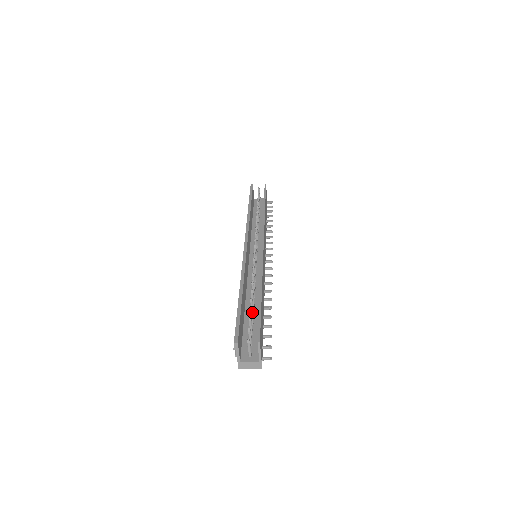
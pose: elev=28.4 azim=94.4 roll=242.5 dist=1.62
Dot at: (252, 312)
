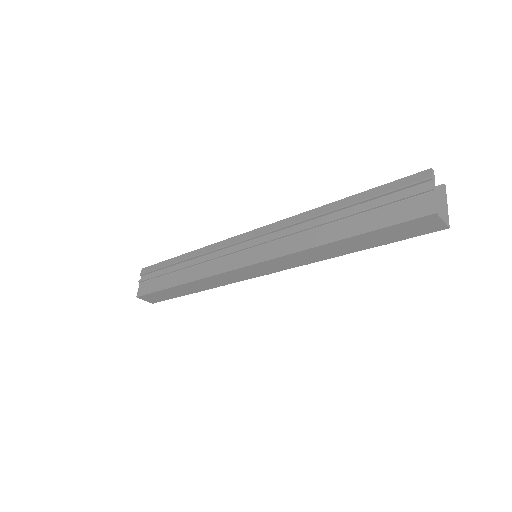
Dot at: occluded
